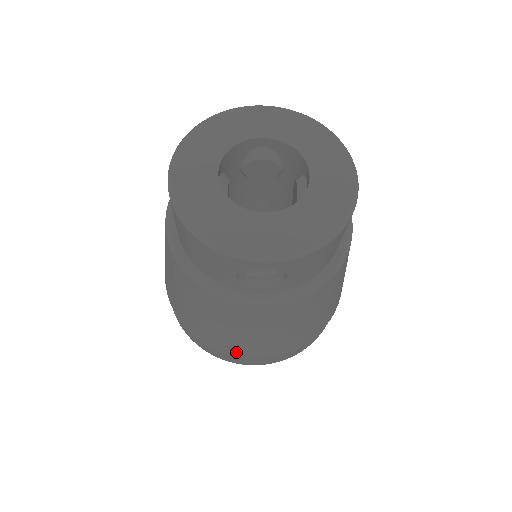
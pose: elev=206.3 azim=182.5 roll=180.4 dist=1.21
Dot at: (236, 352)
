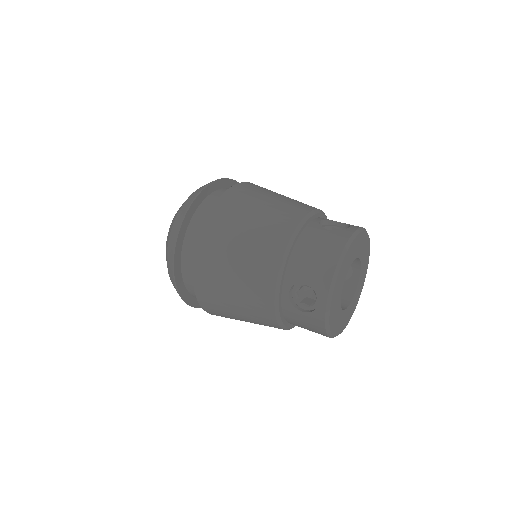
Dot at: occluded
